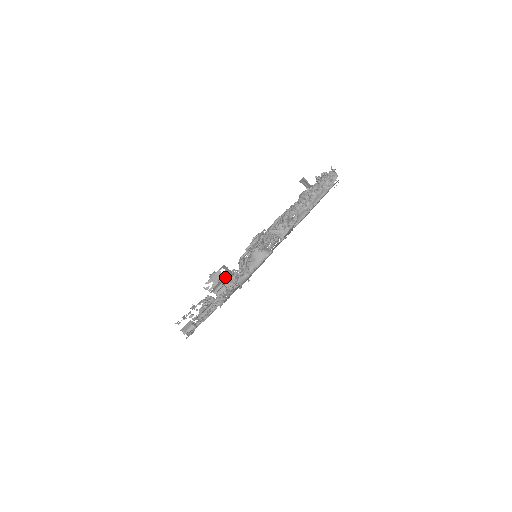
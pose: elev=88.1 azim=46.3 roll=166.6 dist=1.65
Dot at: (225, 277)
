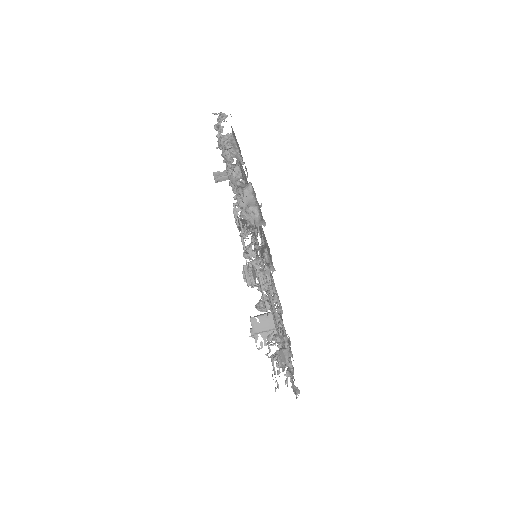
Dot at: (261, 317)
